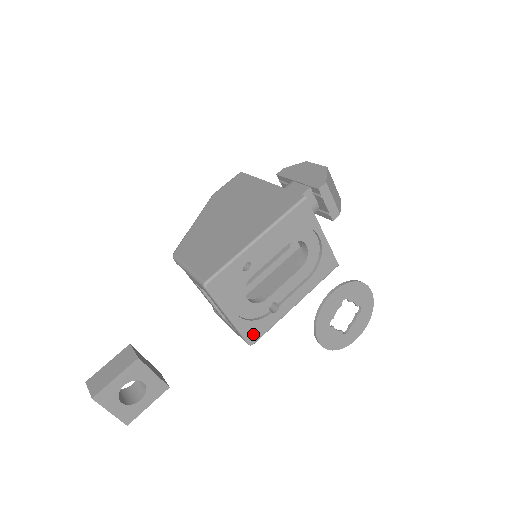
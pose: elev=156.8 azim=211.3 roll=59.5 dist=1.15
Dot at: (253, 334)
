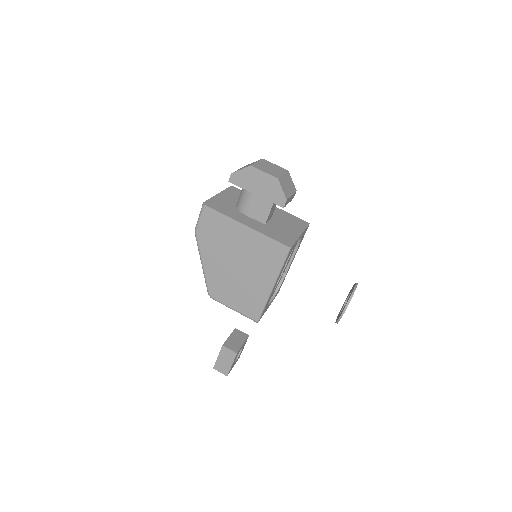
Dot at: (278, 291)
